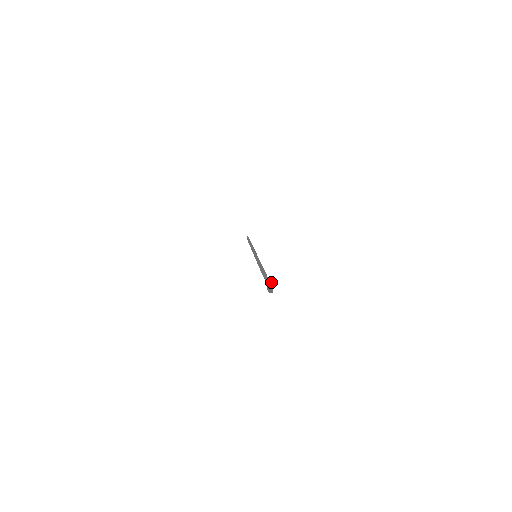
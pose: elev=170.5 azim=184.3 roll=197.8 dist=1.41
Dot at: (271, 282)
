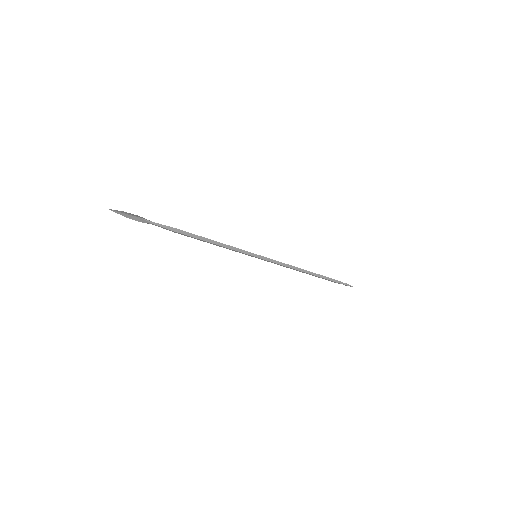
Dot at: (129, 214)
